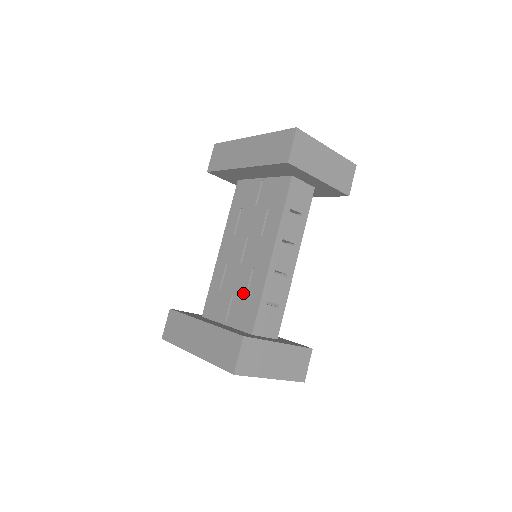
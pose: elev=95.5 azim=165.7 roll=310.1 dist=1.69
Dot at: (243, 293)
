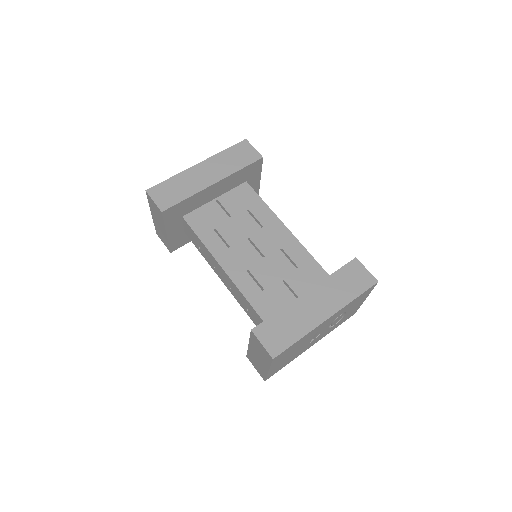
Dot at: (292, 269)
